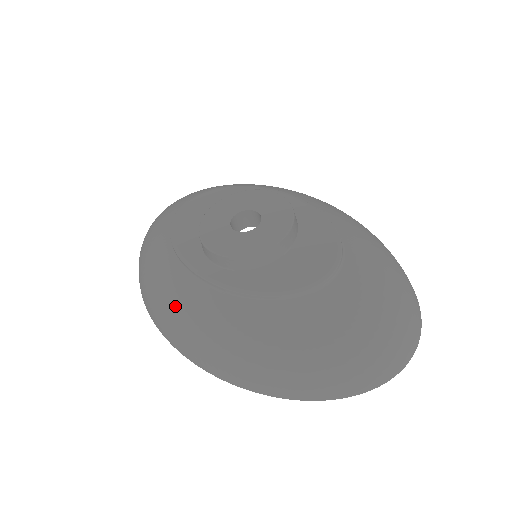
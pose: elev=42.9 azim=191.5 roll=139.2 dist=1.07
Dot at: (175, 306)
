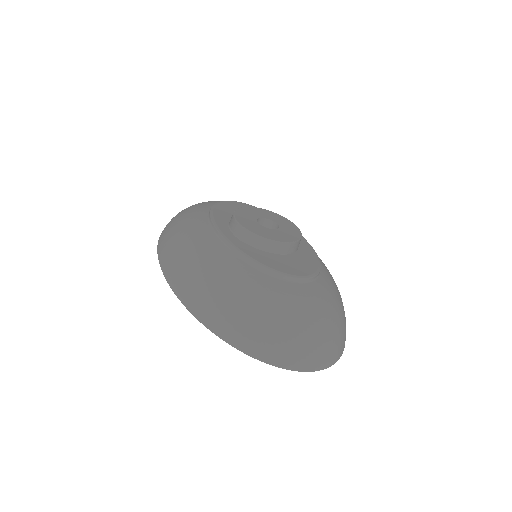
Dot at: (187, 242)
